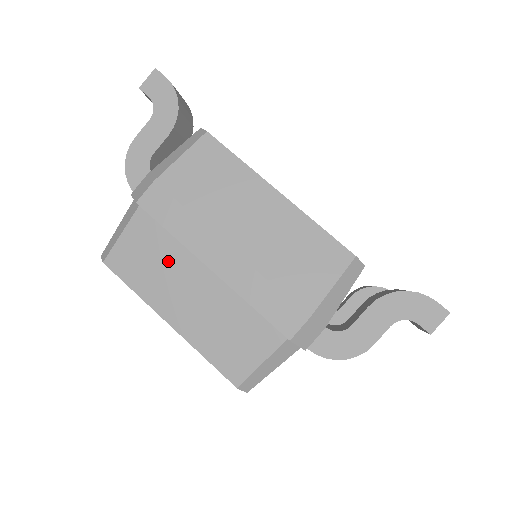
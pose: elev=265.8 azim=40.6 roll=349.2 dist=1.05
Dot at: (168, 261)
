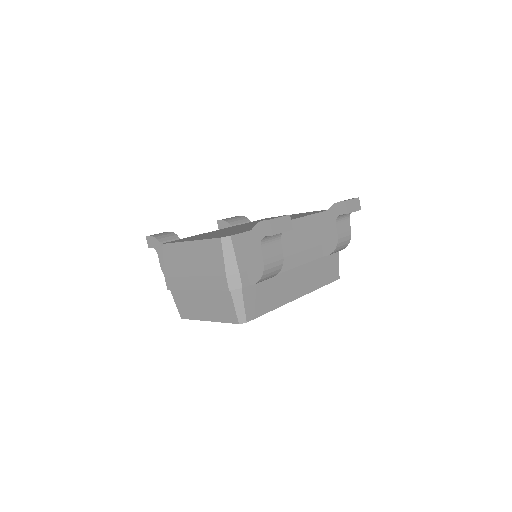
Dot at: (189, 299)
